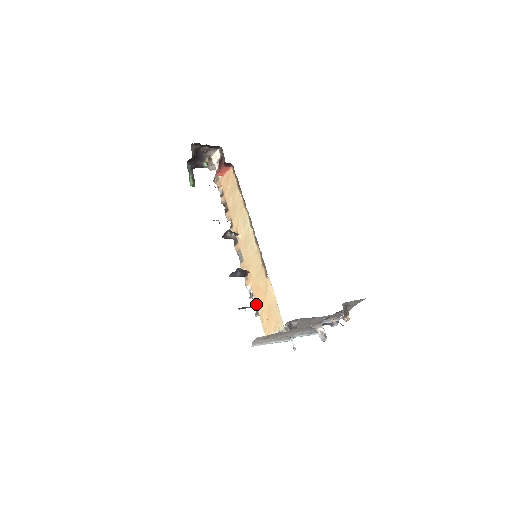
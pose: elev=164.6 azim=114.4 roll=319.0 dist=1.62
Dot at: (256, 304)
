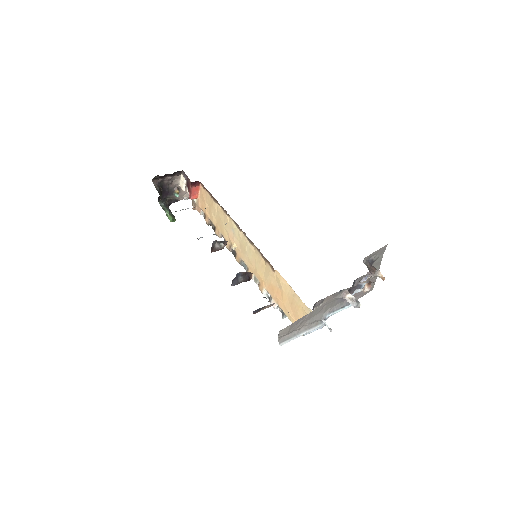
Dot at: (278, 305)
